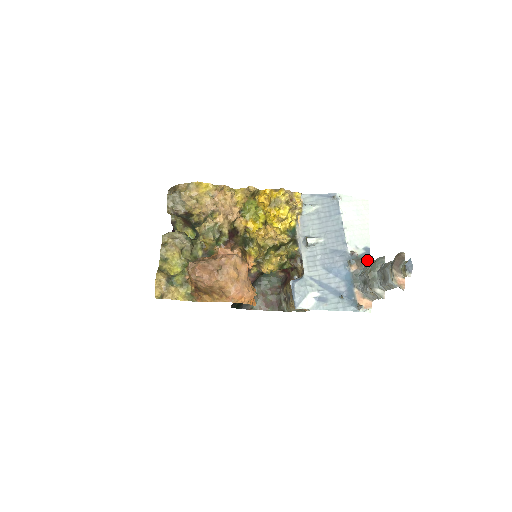
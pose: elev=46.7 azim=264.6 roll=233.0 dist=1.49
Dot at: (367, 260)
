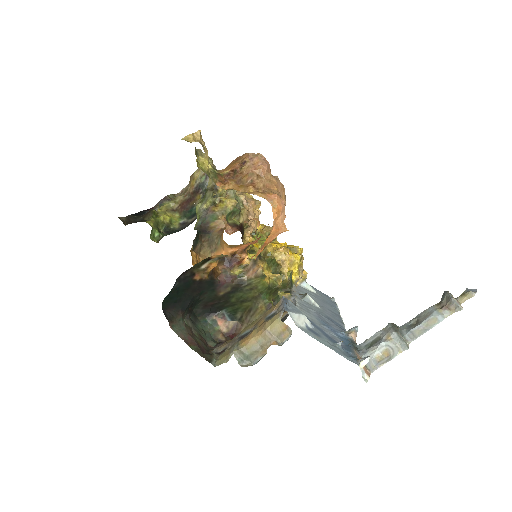
Dot at: occluded
